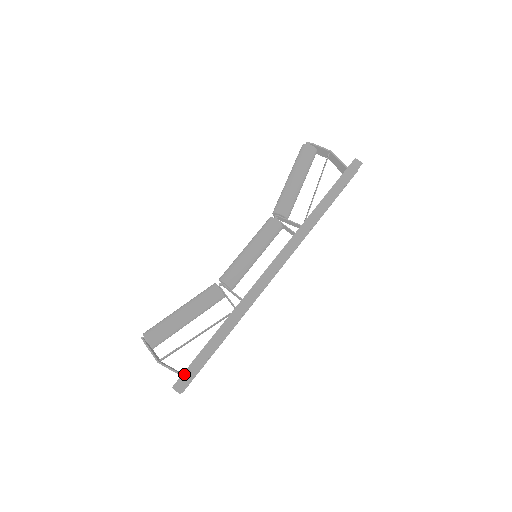
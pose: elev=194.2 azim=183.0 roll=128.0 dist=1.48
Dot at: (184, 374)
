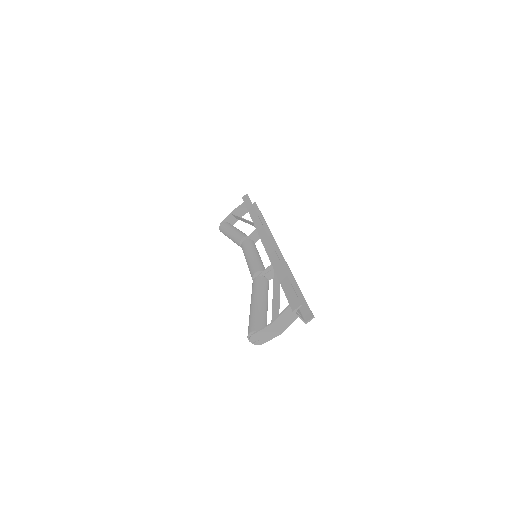
Dot at: (289, 301)
